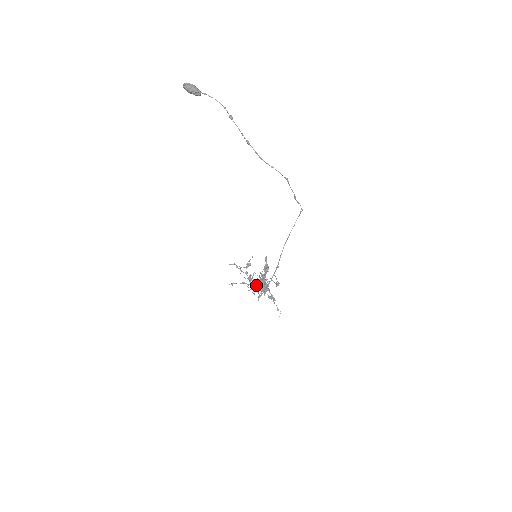
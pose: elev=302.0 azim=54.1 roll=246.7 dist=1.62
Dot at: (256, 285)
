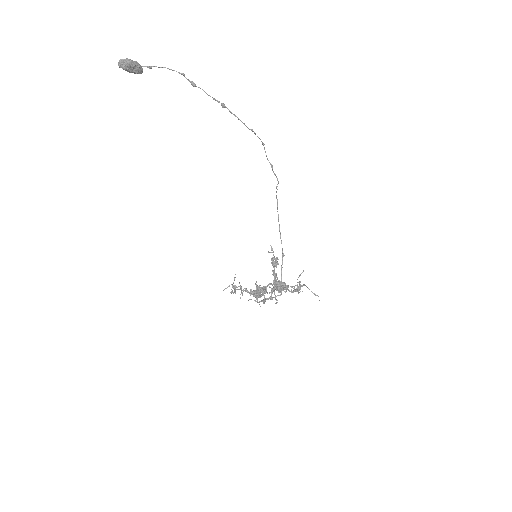
Dot at: occluded
